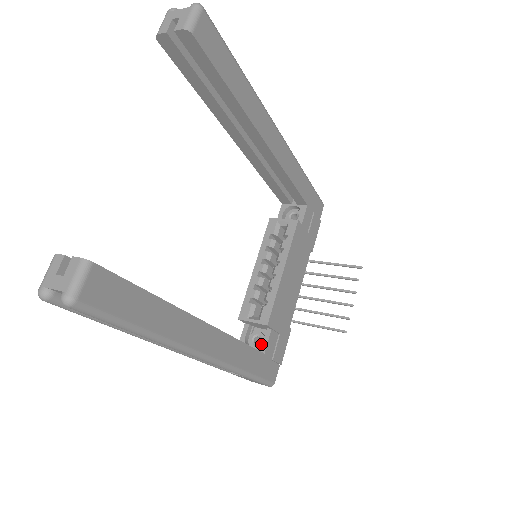
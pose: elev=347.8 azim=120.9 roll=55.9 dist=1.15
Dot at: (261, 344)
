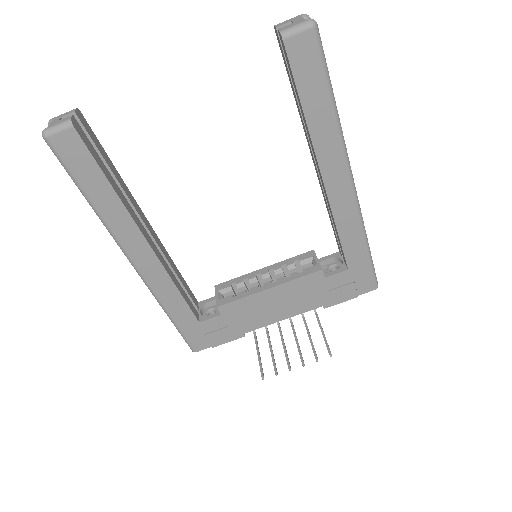
Dot at: occluded
